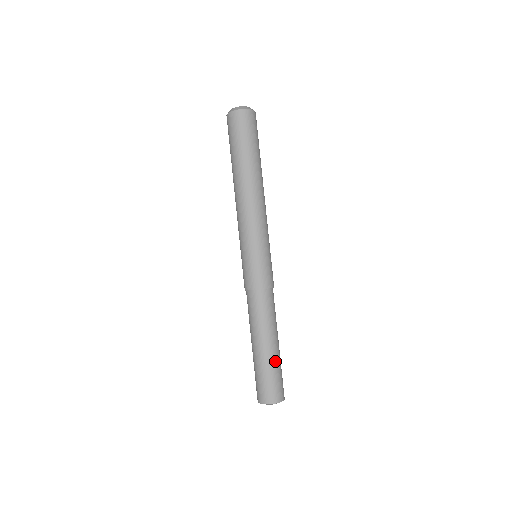
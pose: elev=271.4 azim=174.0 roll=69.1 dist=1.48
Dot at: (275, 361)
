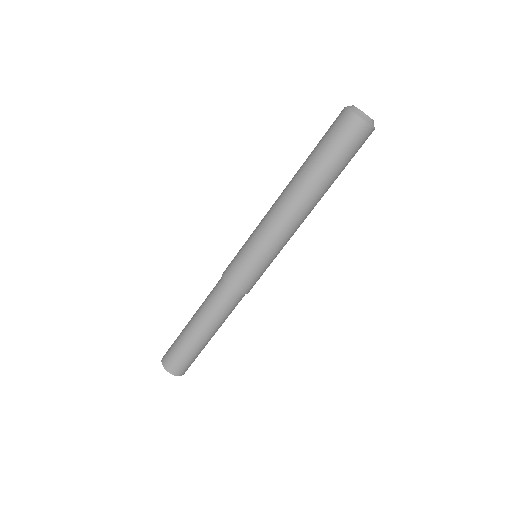
Dot at: (190, 343)
